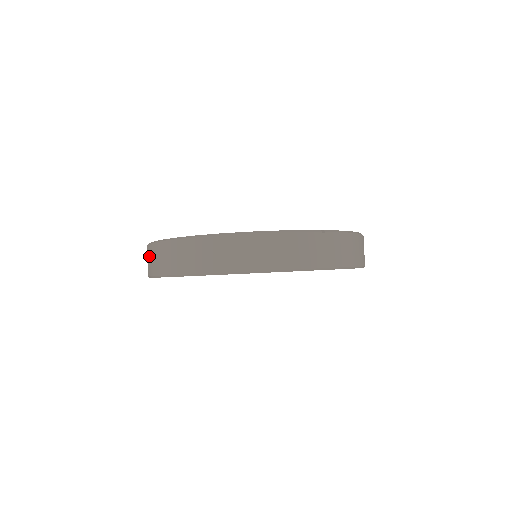
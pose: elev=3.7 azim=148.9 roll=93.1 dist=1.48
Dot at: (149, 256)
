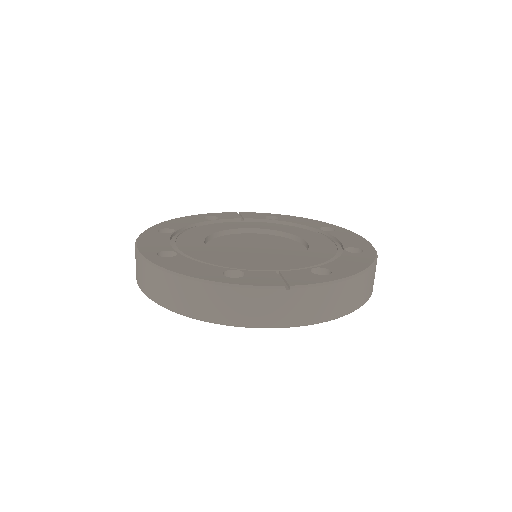
Dot at: occluded
